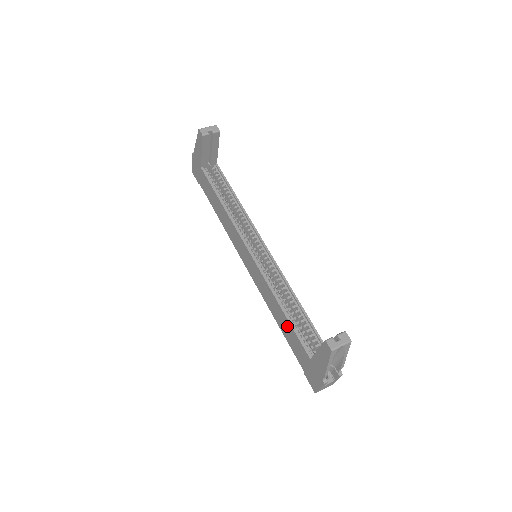
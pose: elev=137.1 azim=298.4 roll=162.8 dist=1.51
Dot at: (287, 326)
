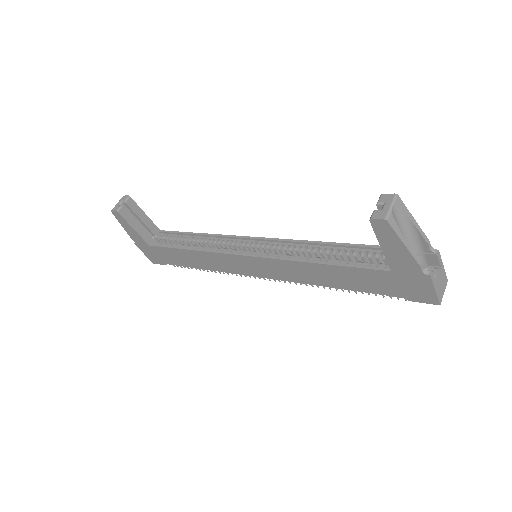
Dot at: (340, 273)
